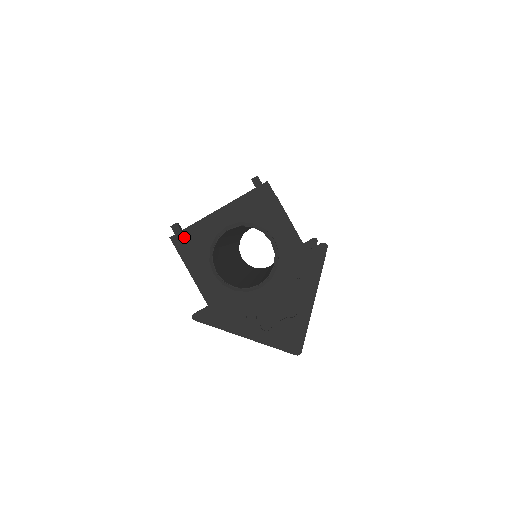
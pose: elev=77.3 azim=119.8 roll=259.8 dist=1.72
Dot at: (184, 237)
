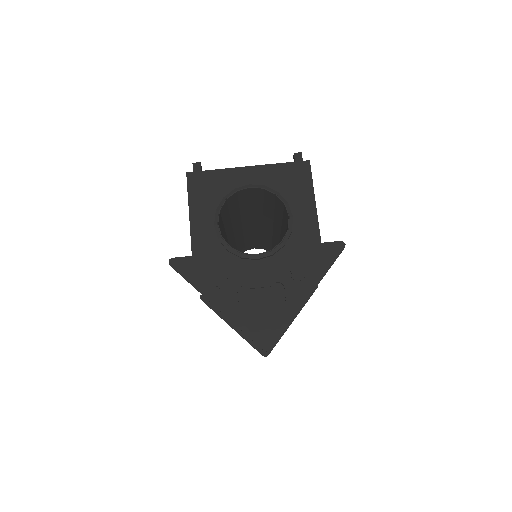
Dot at: (201, 178)
